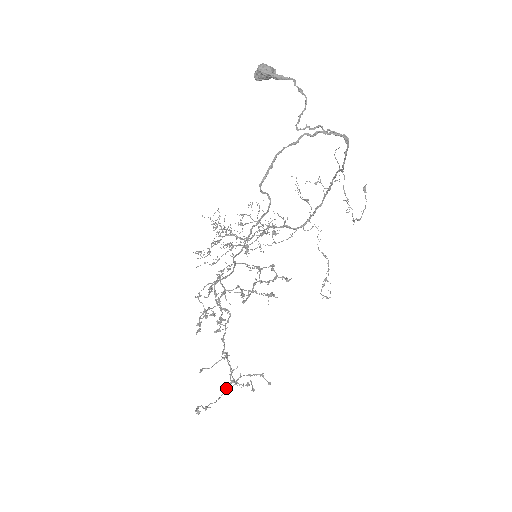
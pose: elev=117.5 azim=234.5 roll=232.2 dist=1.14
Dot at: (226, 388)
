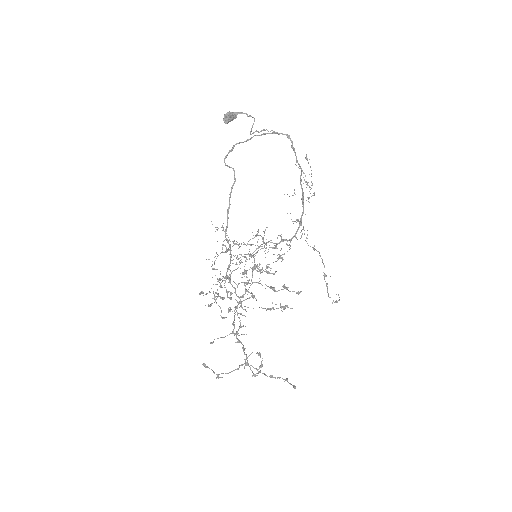
Dot at: (239, 367)
